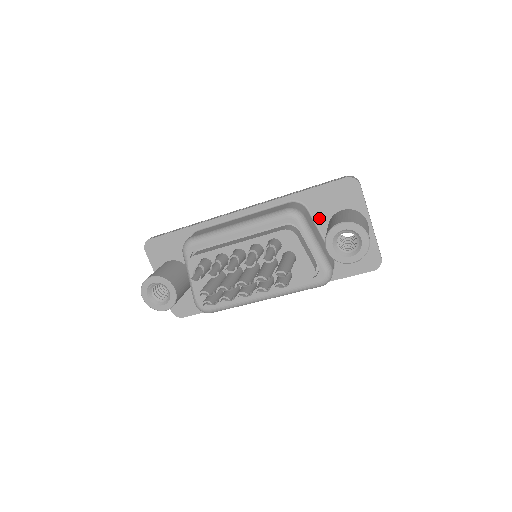
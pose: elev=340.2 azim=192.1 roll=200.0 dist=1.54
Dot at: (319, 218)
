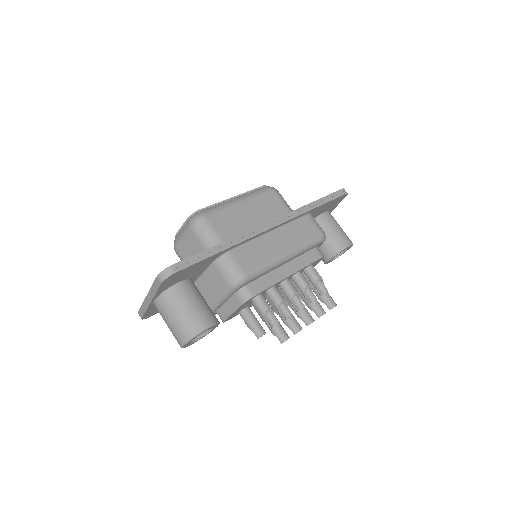
Dot at: occluded
